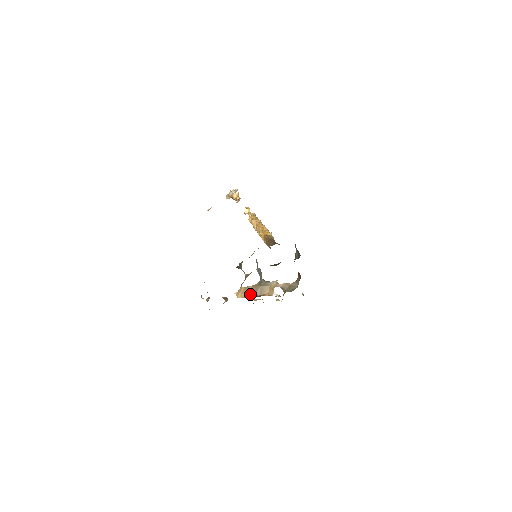
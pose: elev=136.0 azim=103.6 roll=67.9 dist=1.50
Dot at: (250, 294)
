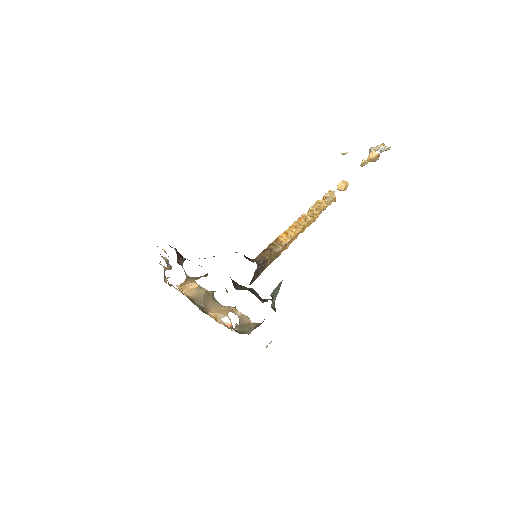
Dot at: (198, 298)
